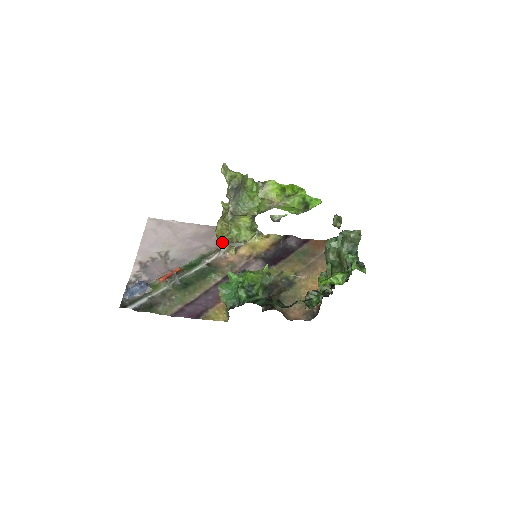
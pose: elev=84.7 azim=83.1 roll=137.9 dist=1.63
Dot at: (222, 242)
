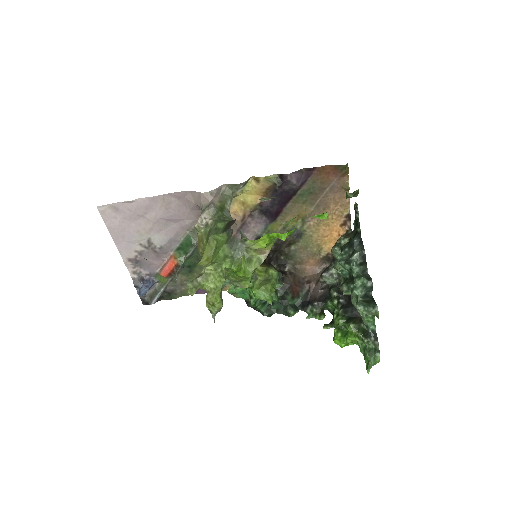
Dot at: occluded
